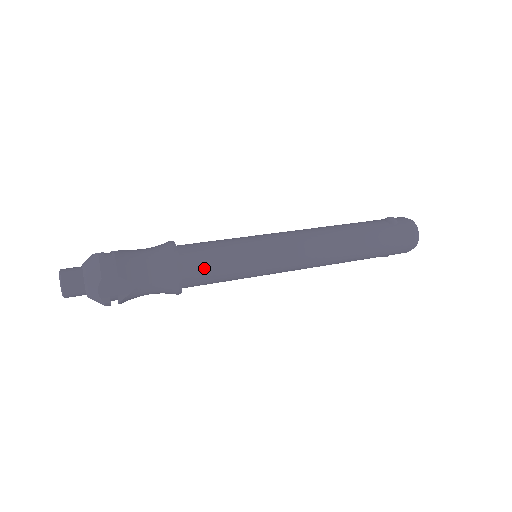
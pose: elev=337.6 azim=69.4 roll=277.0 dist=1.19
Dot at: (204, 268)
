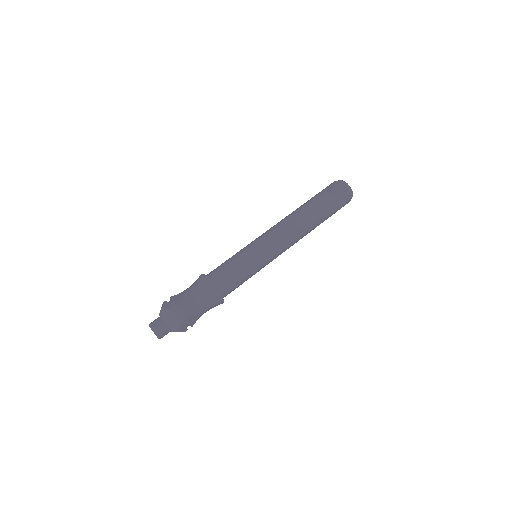
Dot at: (232, 286)
